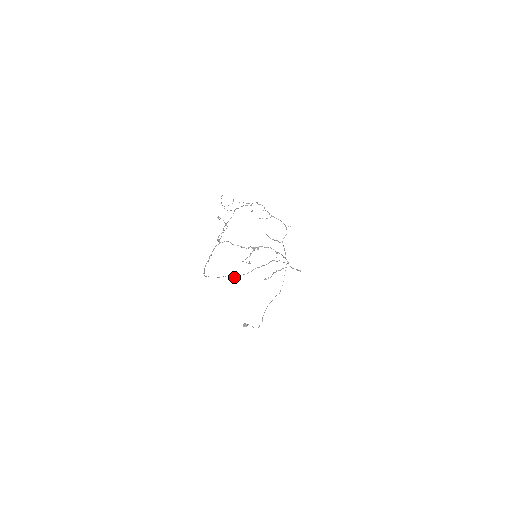
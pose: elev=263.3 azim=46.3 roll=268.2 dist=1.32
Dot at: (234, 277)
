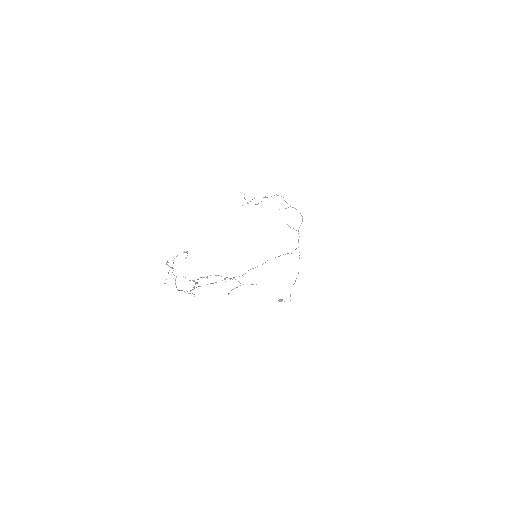
Dot at: occluded
